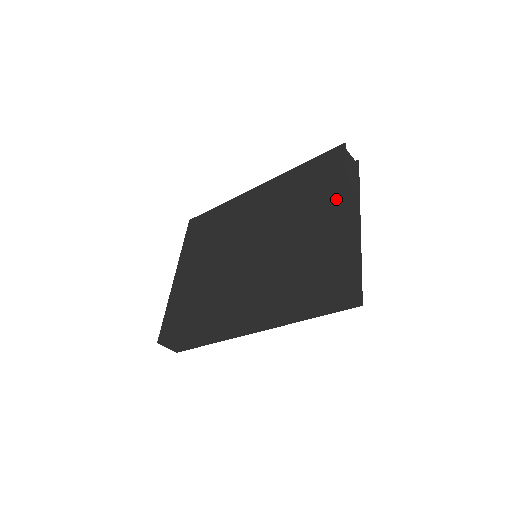
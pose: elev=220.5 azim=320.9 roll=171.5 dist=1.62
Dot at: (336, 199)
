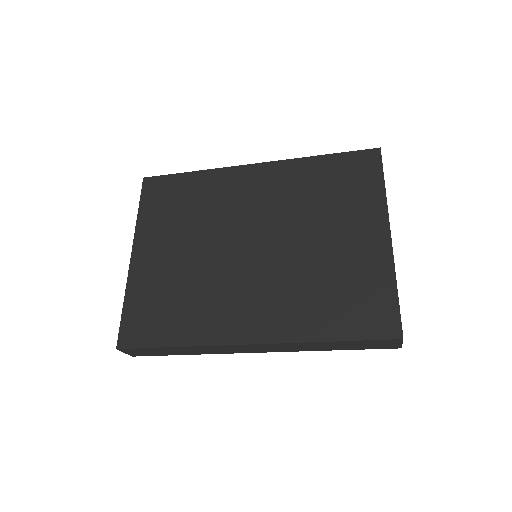
Dot at: (377, 219)
